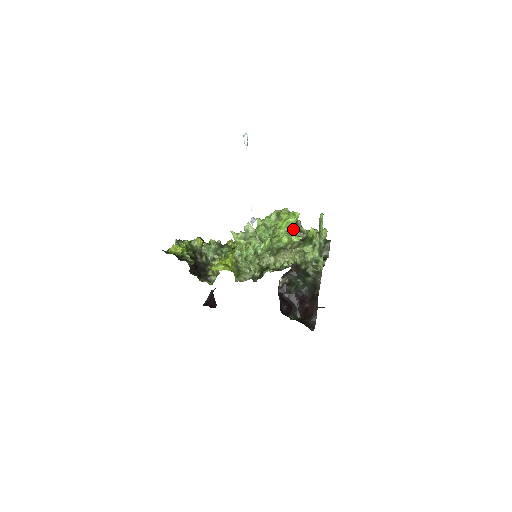
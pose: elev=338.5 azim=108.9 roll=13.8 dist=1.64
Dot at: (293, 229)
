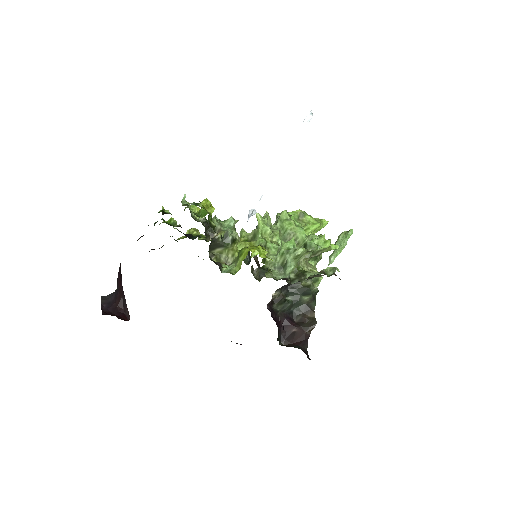
Dot at: occluded
